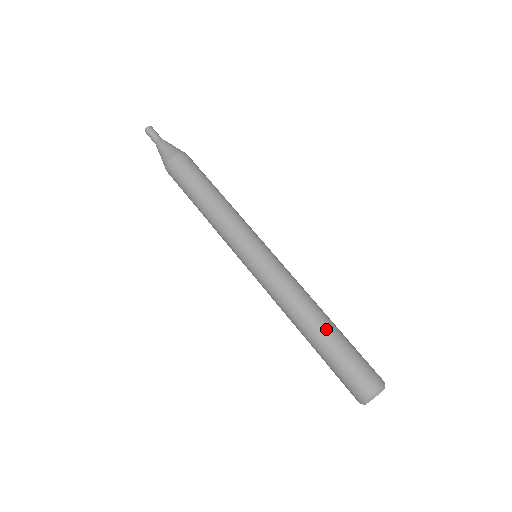
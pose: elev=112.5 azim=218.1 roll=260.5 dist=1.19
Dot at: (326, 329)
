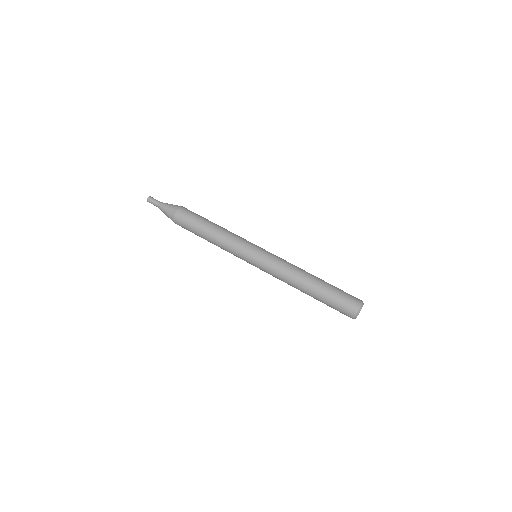
Dot at: (314, 288)
